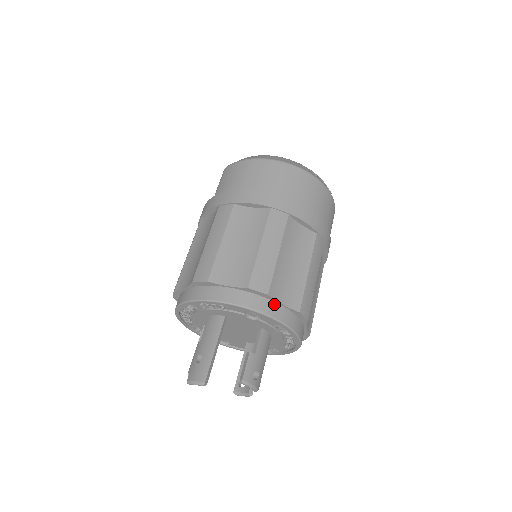
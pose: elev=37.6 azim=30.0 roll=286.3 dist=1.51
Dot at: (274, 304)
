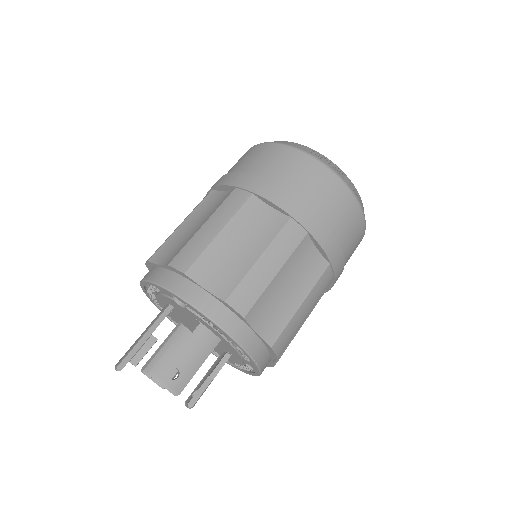
Dot at: (195, 287)
